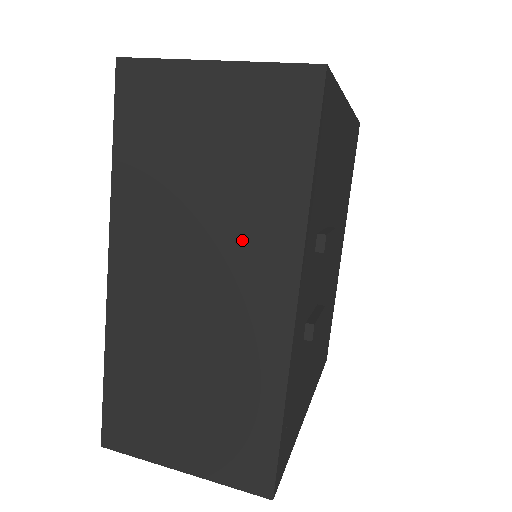
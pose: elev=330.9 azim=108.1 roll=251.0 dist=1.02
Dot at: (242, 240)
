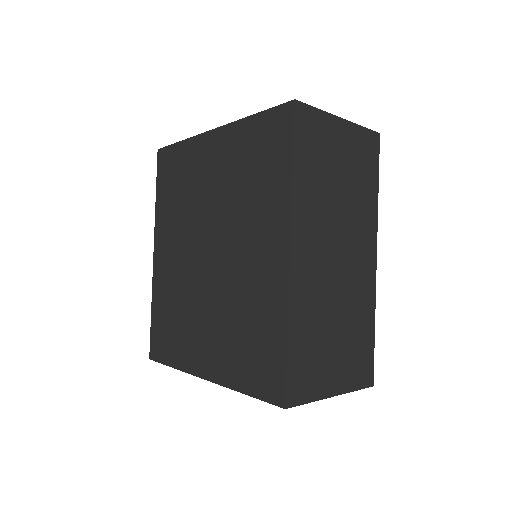
Dot at: (356, 225)
